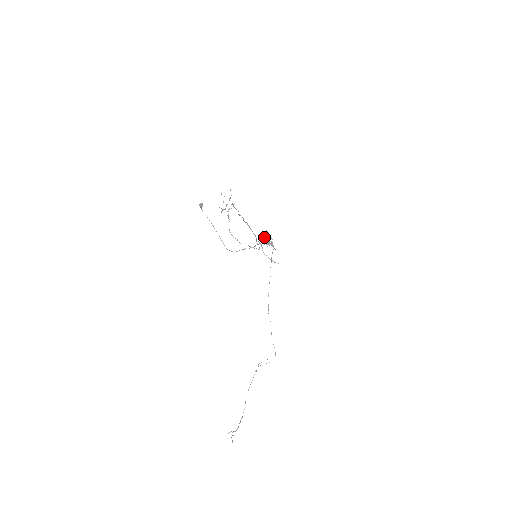
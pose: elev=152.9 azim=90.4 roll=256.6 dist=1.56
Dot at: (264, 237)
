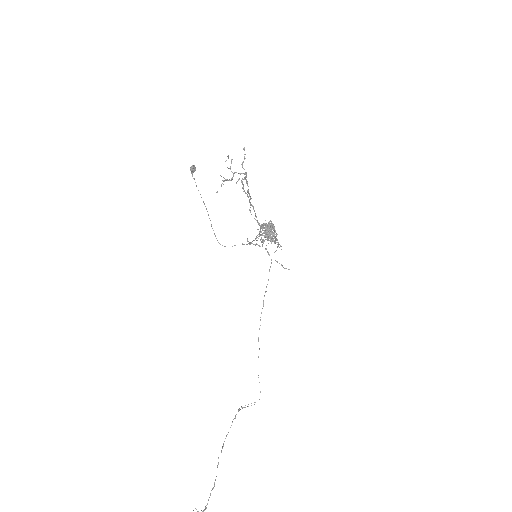
Dot at: (266, 230)
